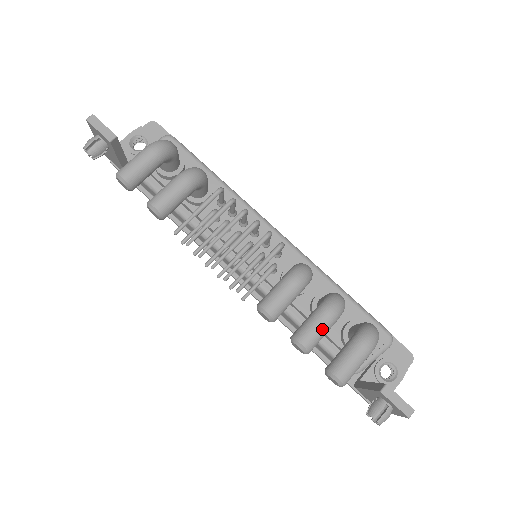
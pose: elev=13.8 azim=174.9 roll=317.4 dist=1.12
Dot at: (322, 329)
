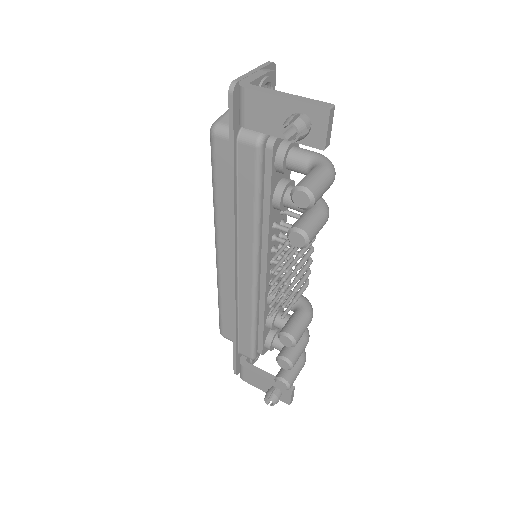
Dot at: occluded
